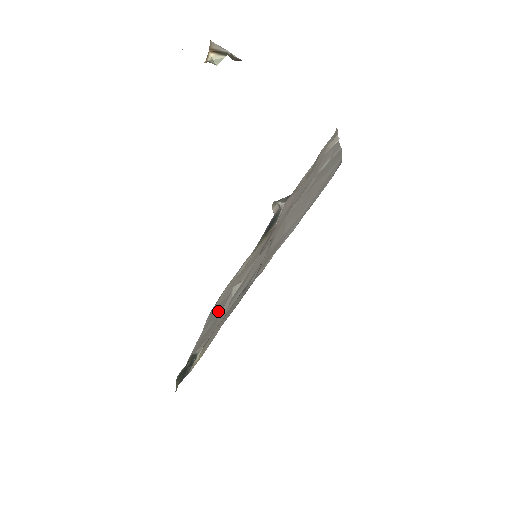
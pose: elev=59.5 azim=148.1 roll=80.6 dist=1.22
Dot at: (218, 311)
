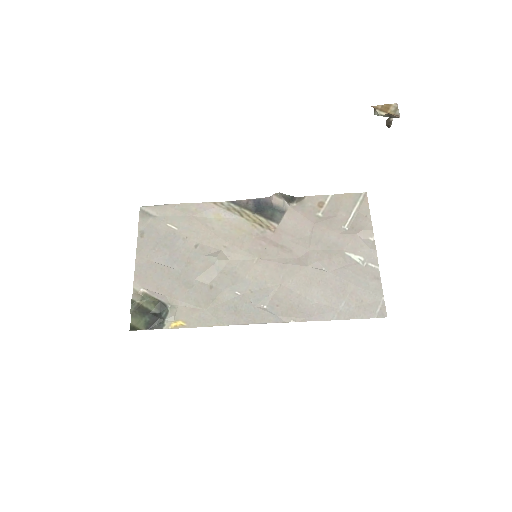
Dot at: (180, 252)
